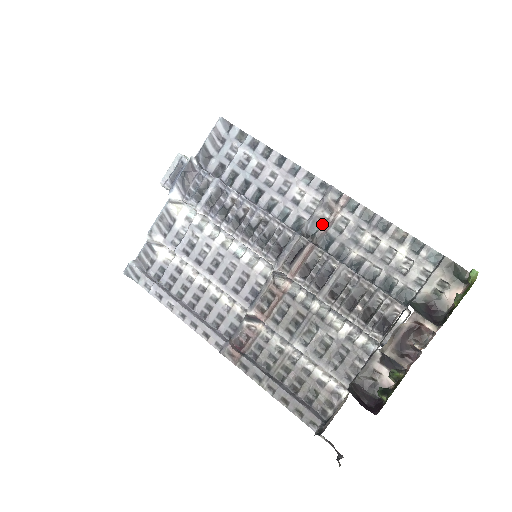
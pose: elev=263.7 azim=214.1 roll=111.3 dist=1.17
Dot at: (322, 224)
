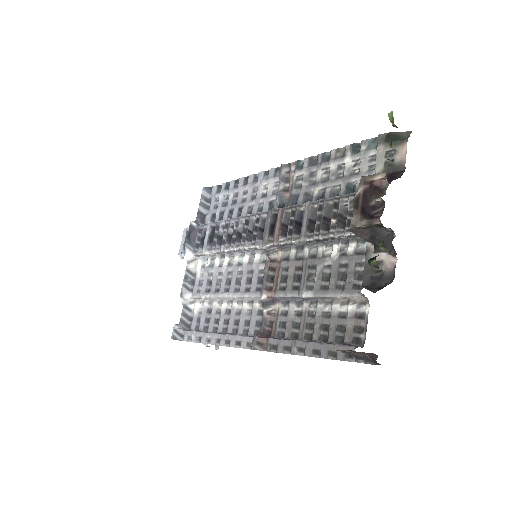
Dot at: (286, 193)
